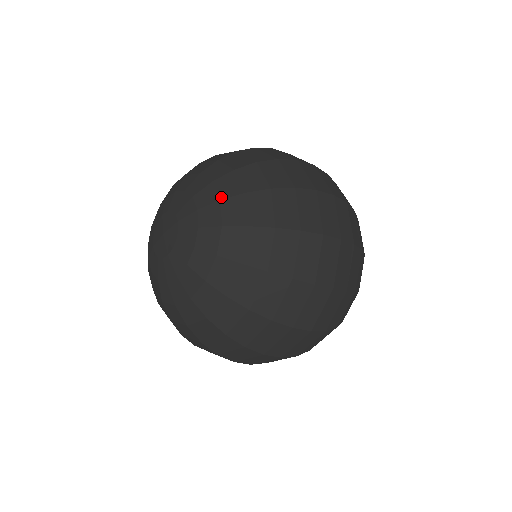
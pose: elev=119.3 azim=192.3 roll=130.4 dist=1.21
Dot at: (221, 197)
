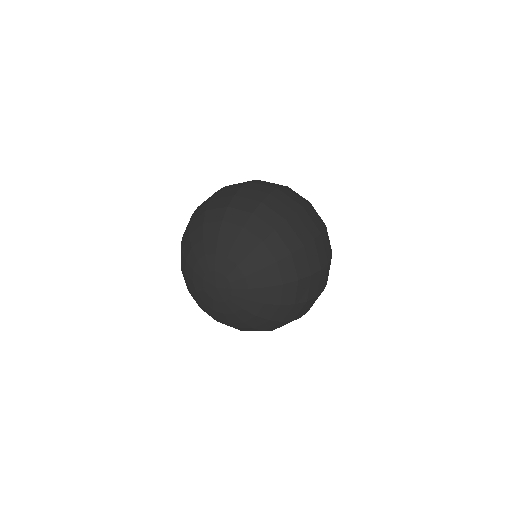
Dot at: (249, 251)
